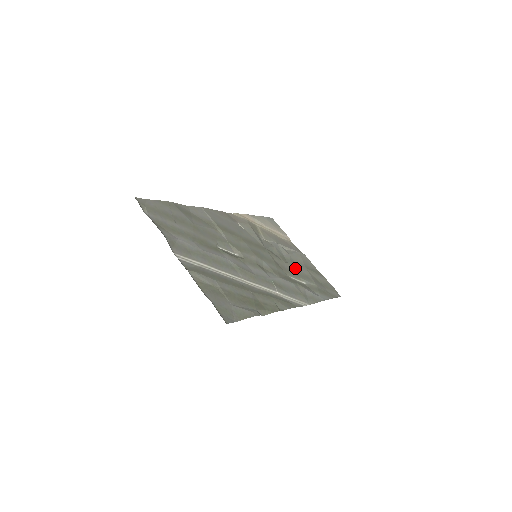
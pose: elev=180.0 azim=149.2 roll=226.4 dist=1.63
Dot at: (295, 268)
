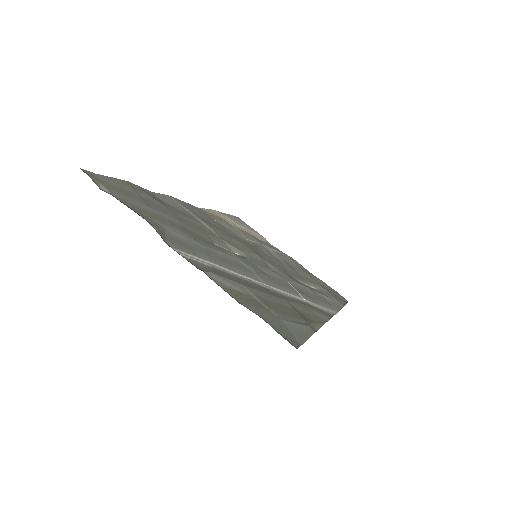
Dot at: (295, 271)
